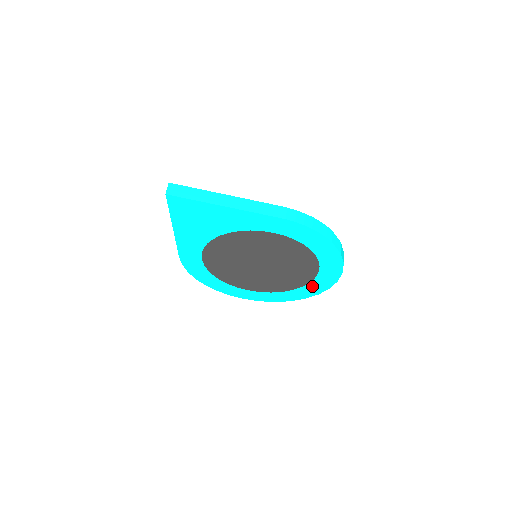
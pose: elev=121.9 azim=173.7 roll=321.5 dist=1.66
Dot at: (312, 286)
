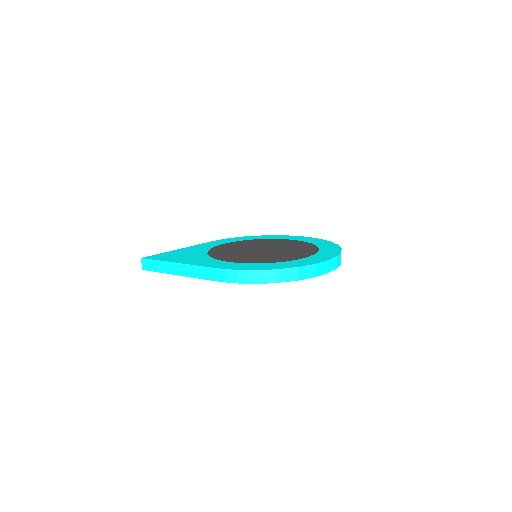
Dot at: occluded
